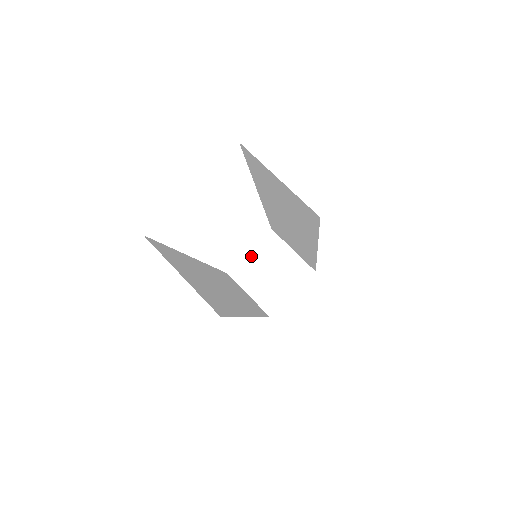
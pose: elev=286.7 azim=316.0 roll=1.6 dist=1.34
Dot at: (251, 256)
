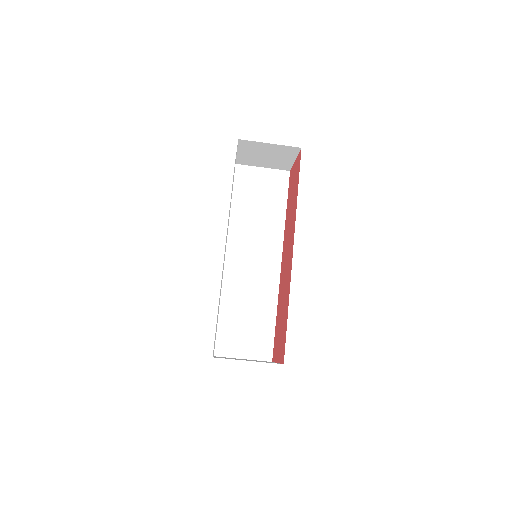
Dot at: (241, 154)
